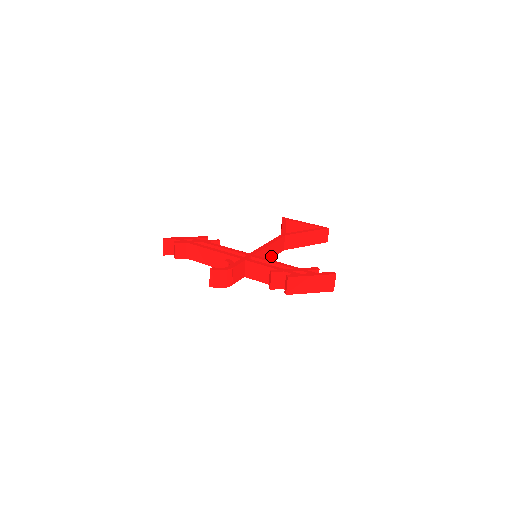
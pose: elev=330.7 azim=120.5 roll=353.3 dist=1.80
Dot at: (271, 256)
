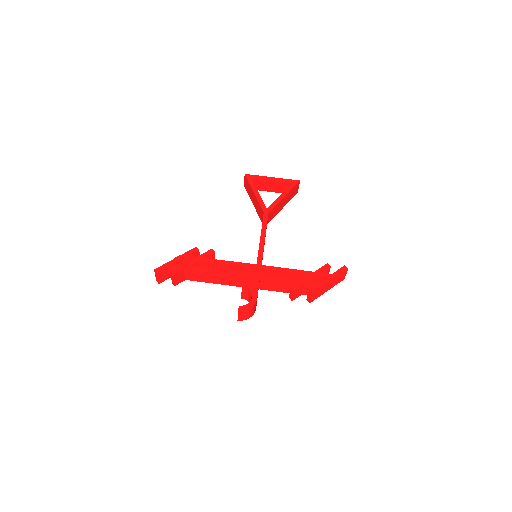
Dot at: (264, 244)
